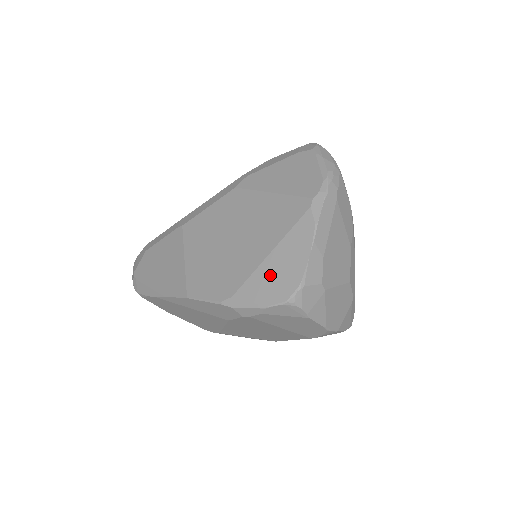
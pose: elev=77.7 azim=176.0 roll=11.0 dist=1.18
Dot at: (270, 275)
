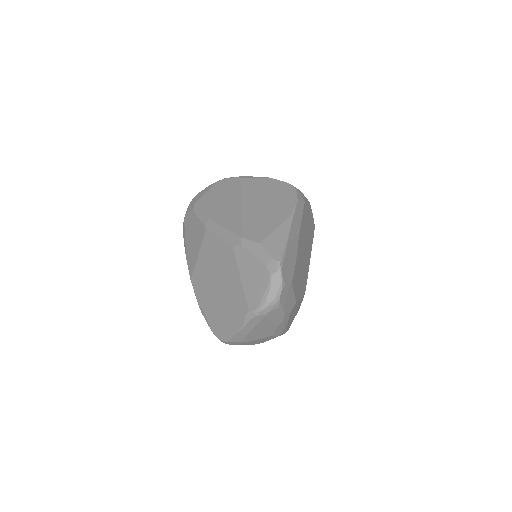
Dot at: (219, 321)
